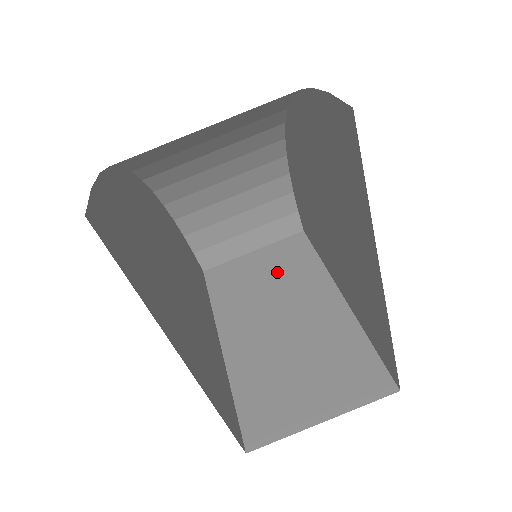
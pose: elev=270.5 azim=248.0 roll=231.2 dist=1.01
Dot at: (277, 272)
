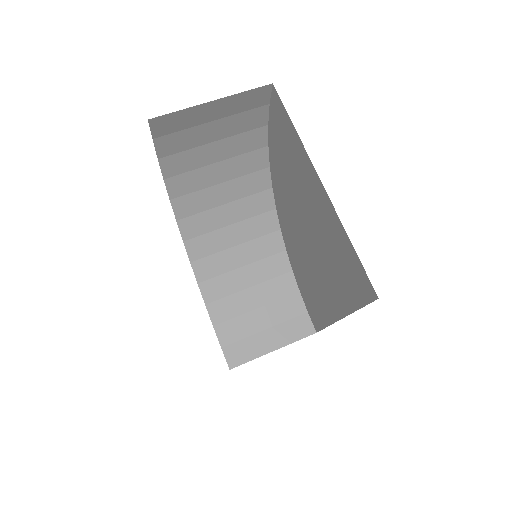
Dot at: occluded
